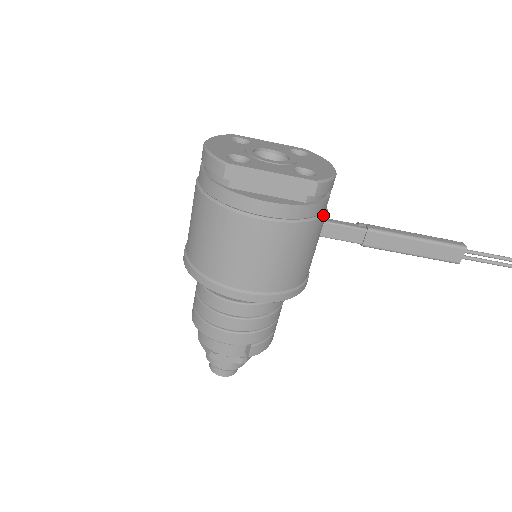
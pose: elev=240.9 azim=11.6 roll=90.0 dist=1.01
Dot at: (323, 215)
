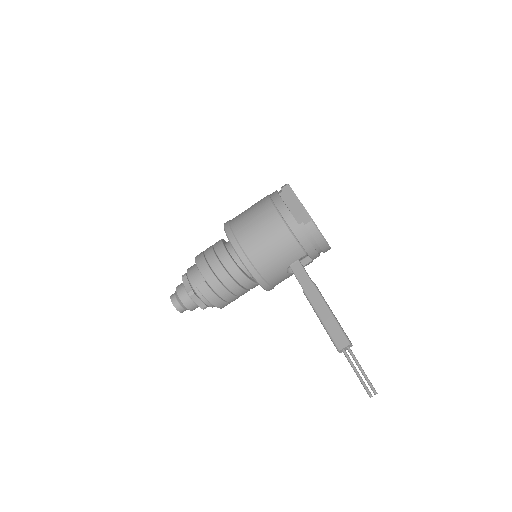
Dot at: (301, 246)
